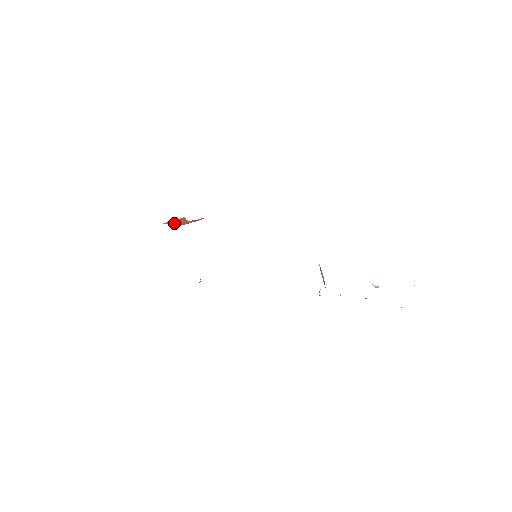
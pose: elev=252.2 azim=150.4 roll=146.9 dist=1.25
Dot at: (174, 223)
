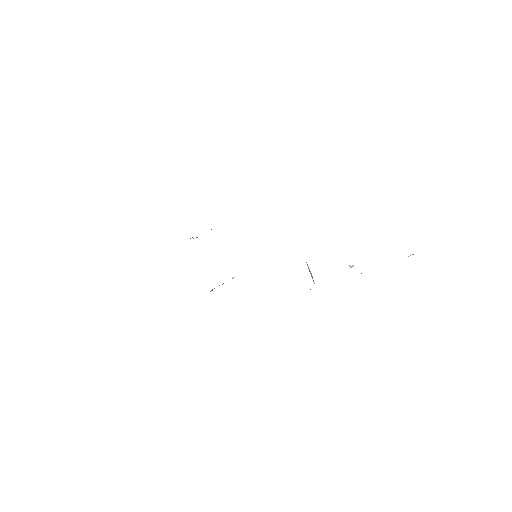
Dot at: occluded
